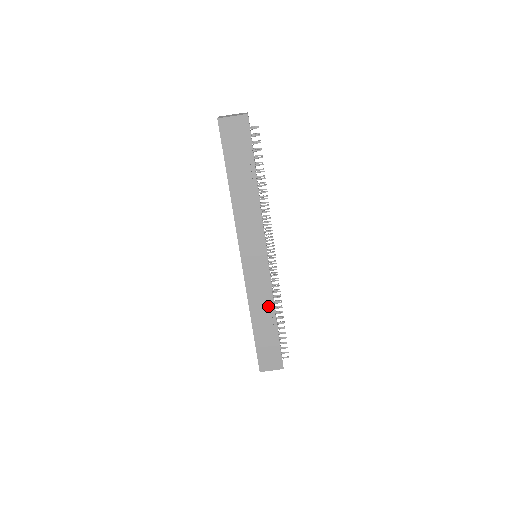
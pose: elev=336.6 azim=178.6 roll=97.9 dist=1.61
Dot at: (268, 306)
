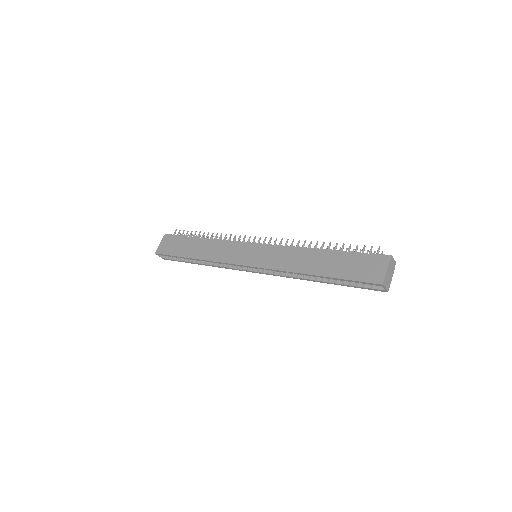
Dot at: (301, 253)
